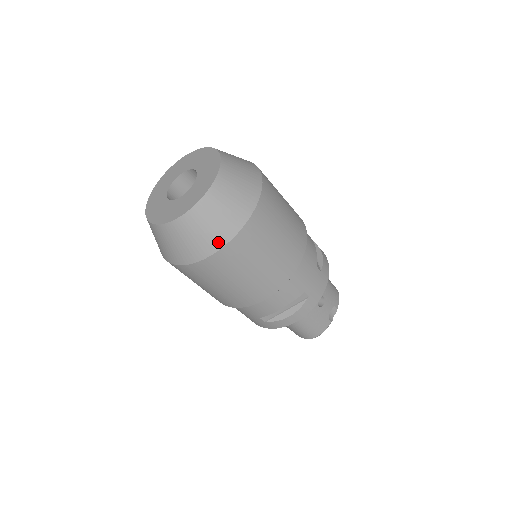
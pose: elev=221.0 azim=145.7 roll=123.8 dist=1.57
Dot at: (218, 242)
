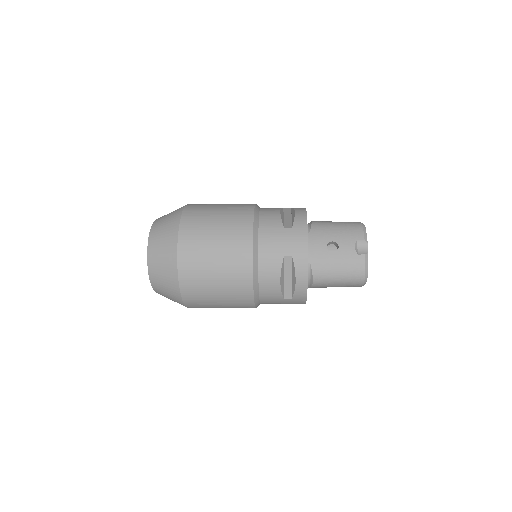
Dot at: (174, 275)
